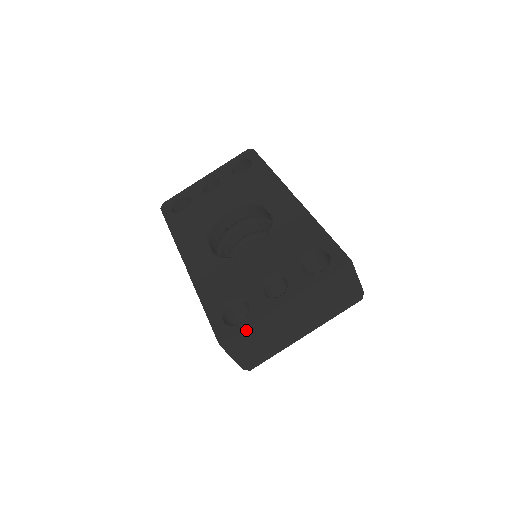
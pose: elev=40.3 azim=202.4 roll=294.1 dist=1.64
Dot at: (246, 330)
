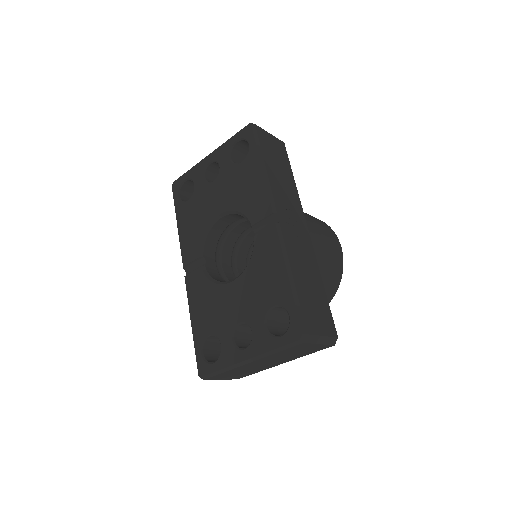
Dot at: (216, 372)
